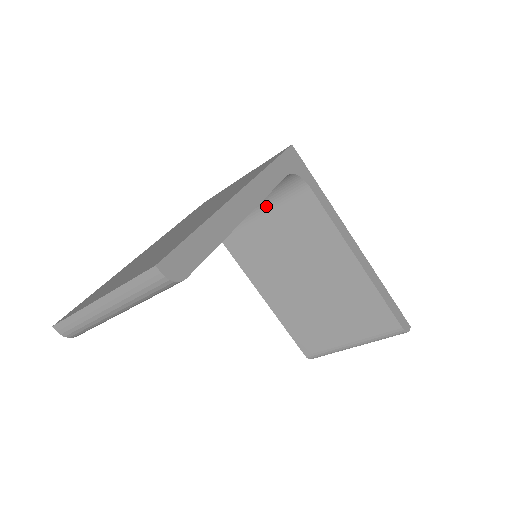
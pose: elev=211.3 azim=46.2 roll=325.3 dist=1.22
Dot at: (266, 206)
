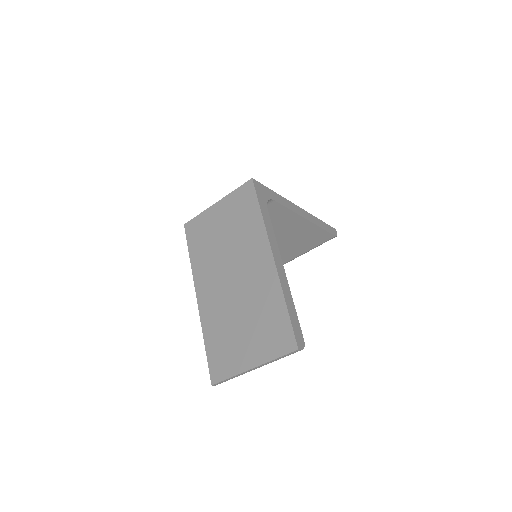
Dot at: occluded
